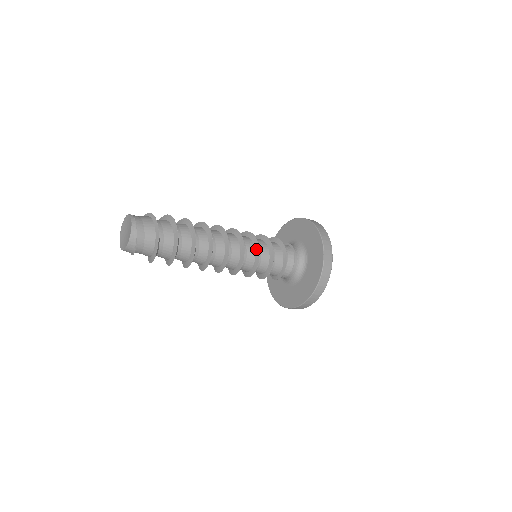
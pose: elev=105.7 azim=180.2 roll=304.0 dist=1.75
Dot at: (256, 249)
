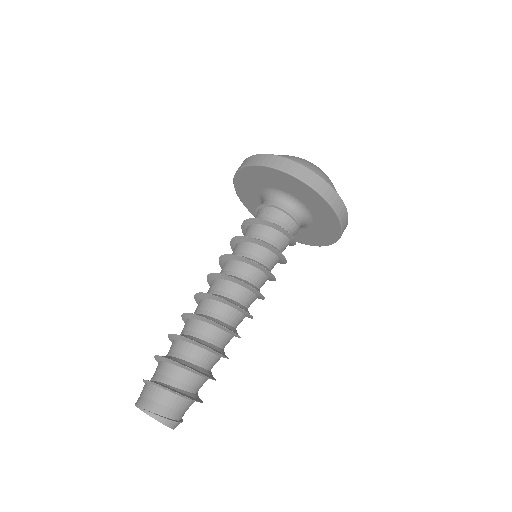
Dot at: (262, 270)
